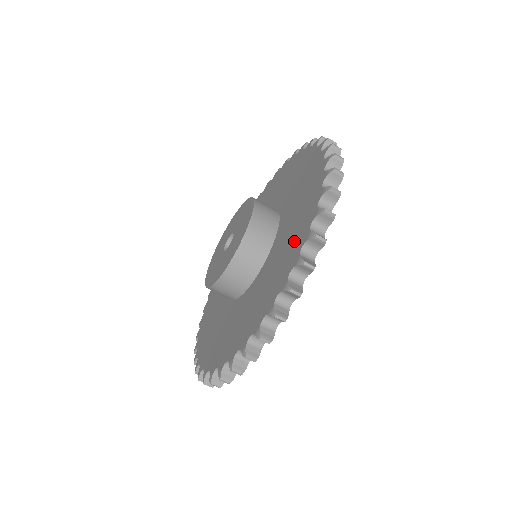
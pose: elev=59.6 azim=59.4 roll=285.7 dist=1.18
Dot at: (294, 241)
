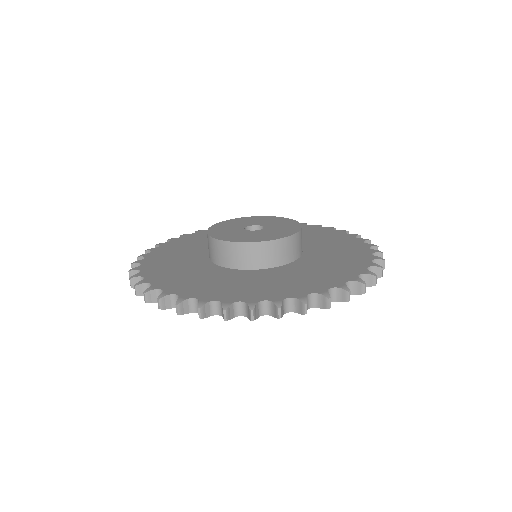
Dot at: (349, 246)
